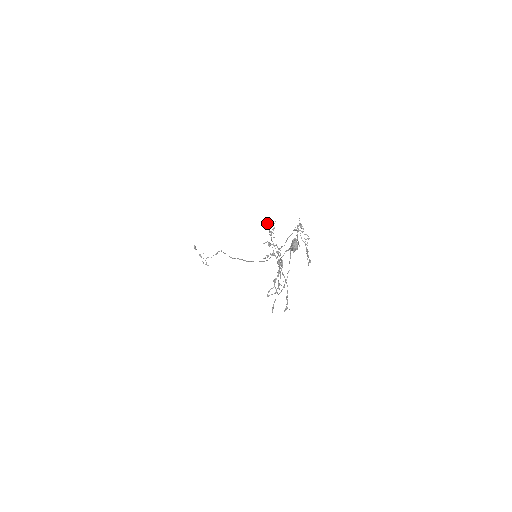
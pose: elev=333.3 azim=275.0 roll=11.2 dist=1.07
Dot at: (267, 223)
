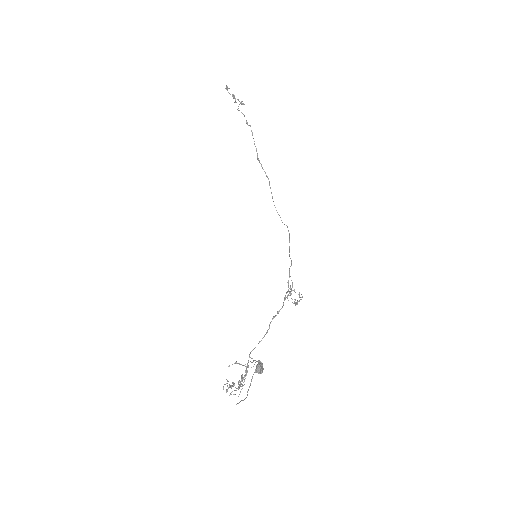
Dot at: (224, 384)
